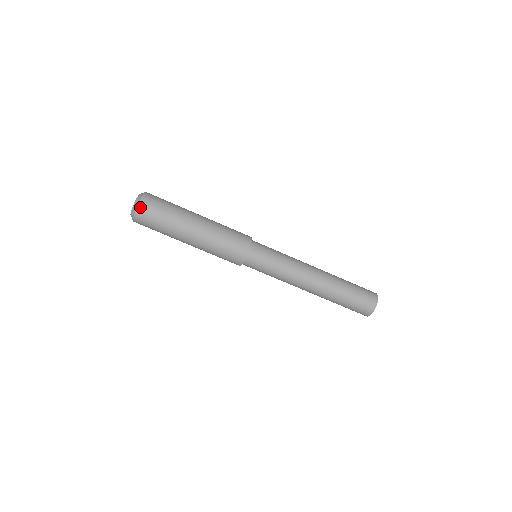
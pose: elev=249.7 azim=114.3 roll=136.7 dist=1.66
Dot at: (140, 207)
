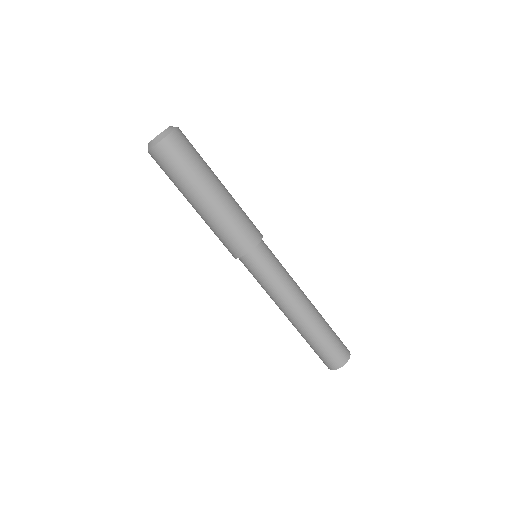
Dot at: (170, 137)
